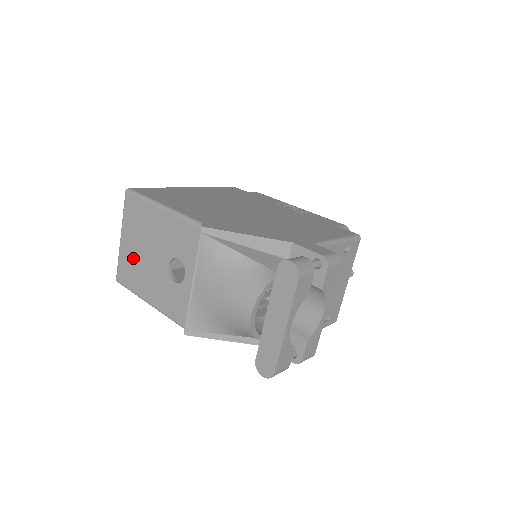
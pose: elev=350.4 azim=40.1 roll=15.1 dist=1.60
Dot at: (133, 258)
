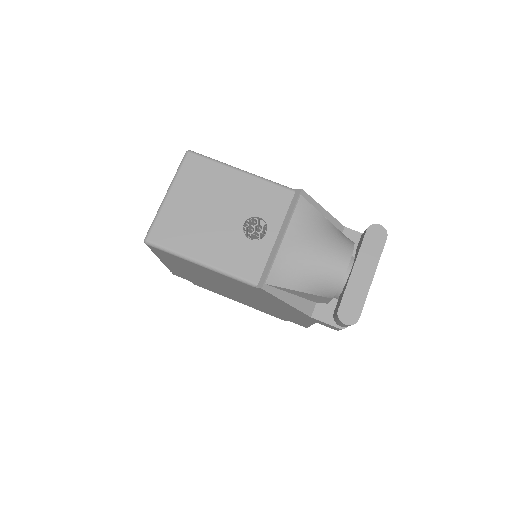
Dot at: (186, 216)
